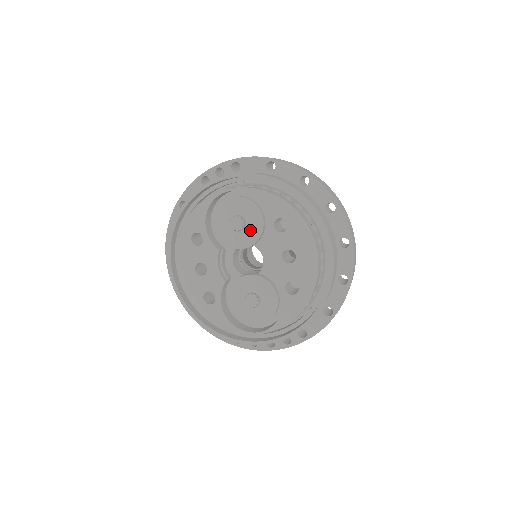
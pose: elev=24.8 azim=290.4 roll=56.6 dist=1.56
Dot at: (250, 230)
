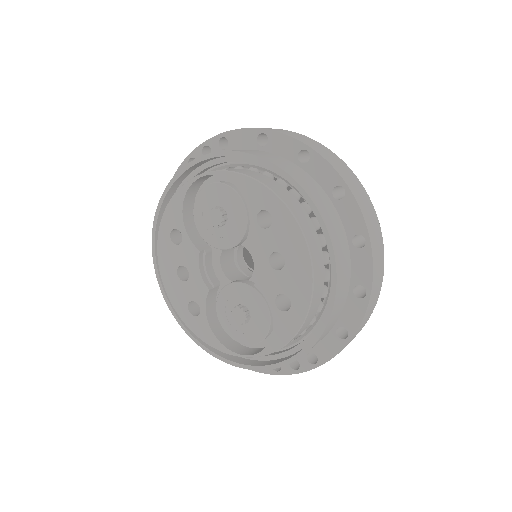
Dot at: (233, 225)
